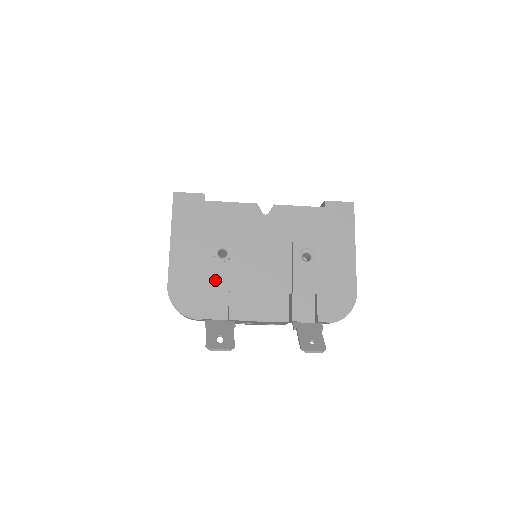
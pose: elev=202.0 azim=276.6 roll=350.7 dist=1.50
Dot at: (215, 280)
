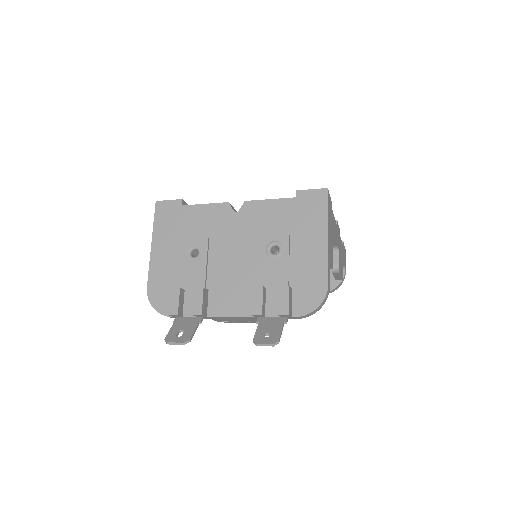
Dot at: (186, 279)
